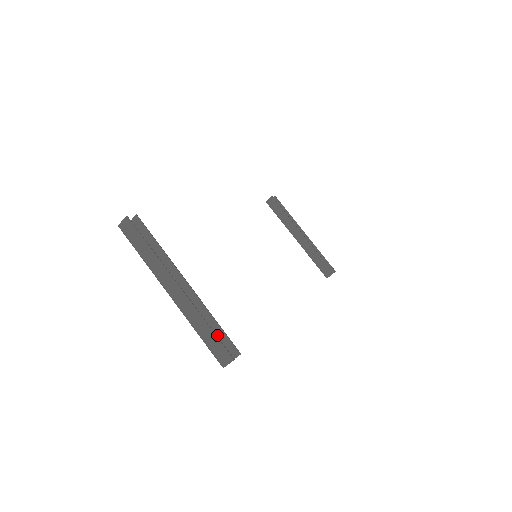
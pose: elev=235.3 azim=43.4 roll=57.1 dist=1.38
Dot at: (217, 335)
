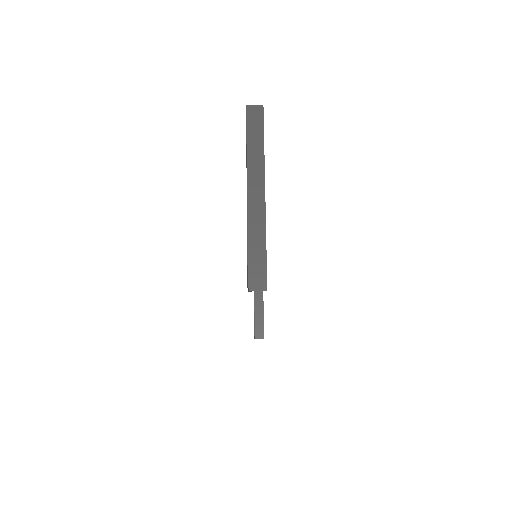
Dot at: occluded
